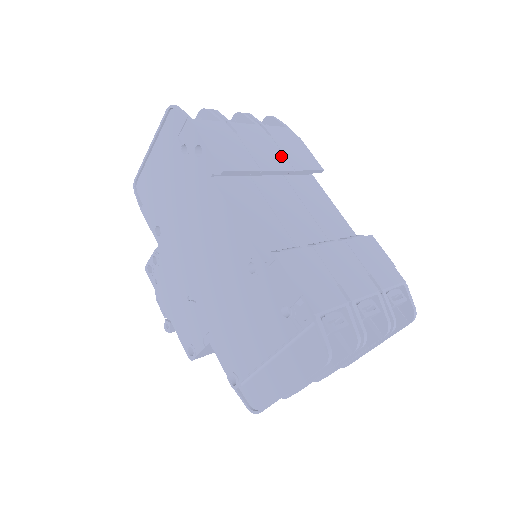
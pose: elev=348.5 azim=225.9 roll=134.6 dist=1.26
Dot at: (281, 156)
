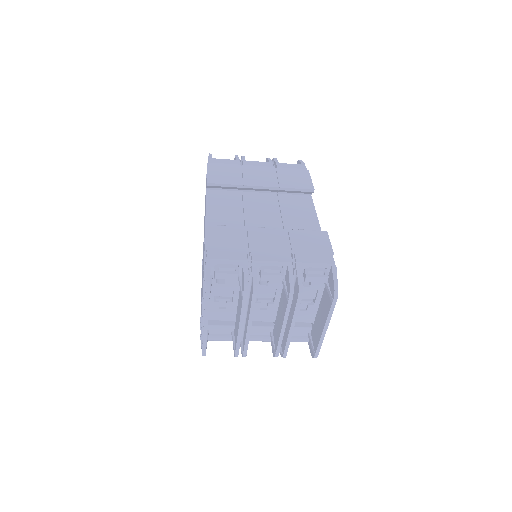
Dot at: (273, 179)
